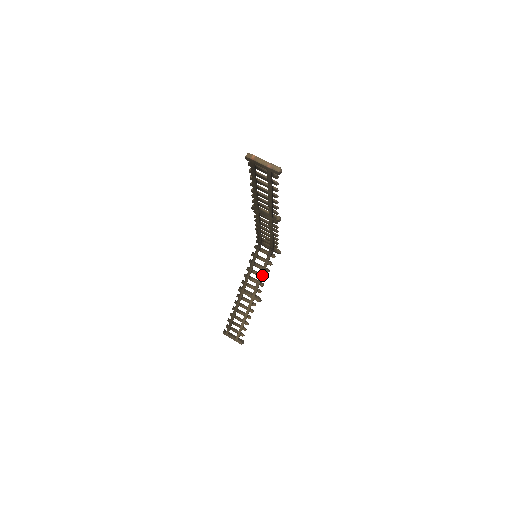
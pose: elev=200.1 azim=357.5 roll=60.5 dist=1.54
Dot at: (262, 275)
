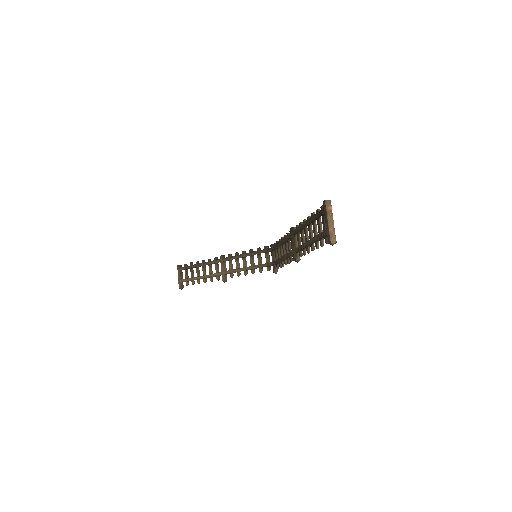
Dot at: (246, 269)
